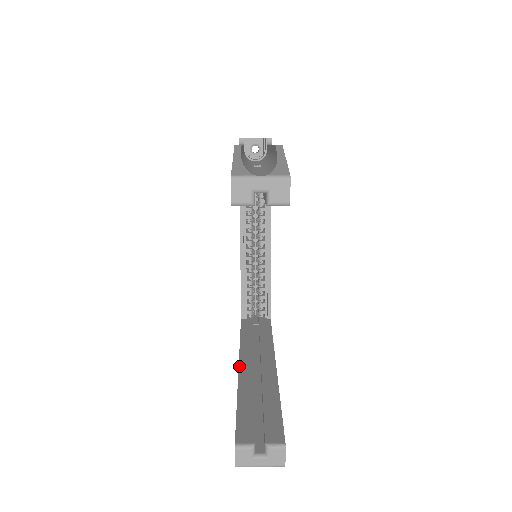
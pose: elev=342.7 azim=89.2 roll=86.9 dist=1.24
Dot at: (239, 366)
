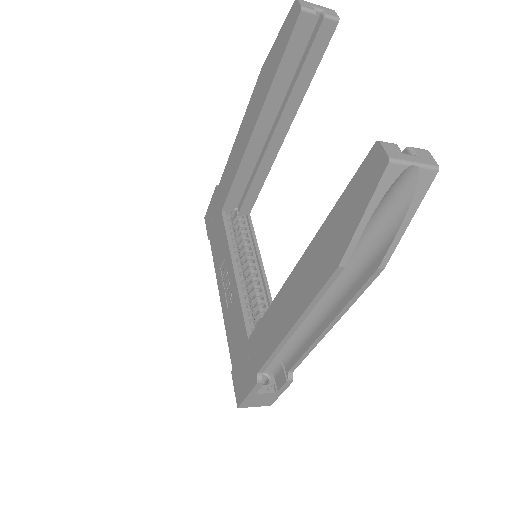
Dot at: (298, 262)
